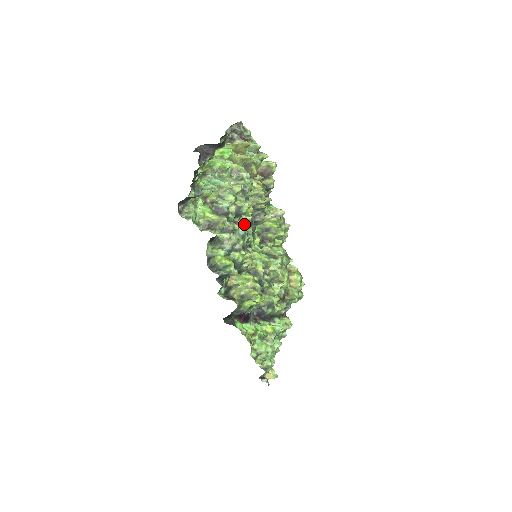
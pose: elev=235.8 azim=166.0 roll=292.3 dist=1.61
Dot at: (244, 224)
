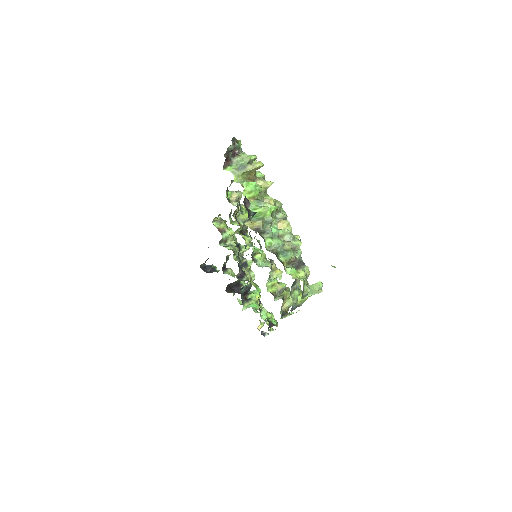
Dot at: occluded
